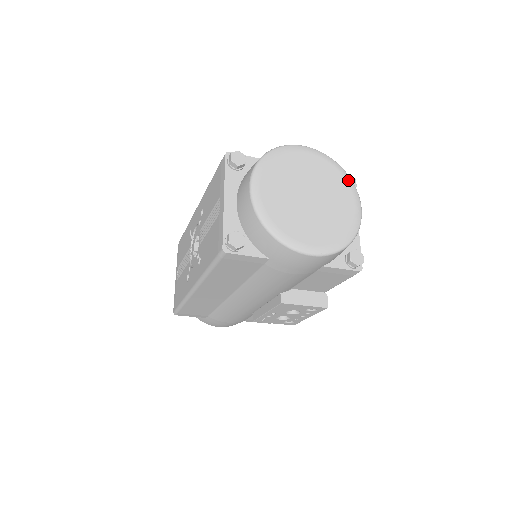
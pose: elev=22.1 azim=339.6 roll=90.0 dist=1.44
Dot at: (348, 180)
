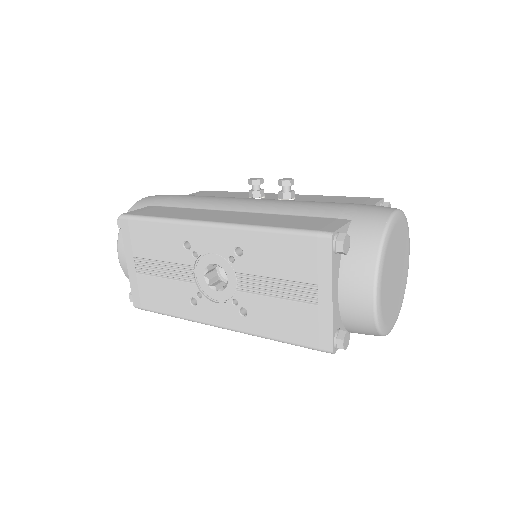
Dot at: occluded
